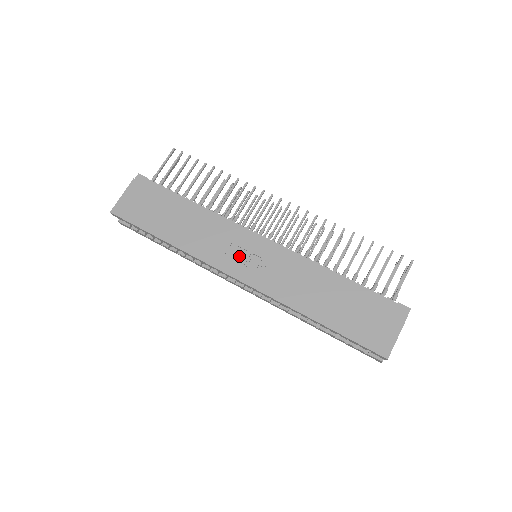
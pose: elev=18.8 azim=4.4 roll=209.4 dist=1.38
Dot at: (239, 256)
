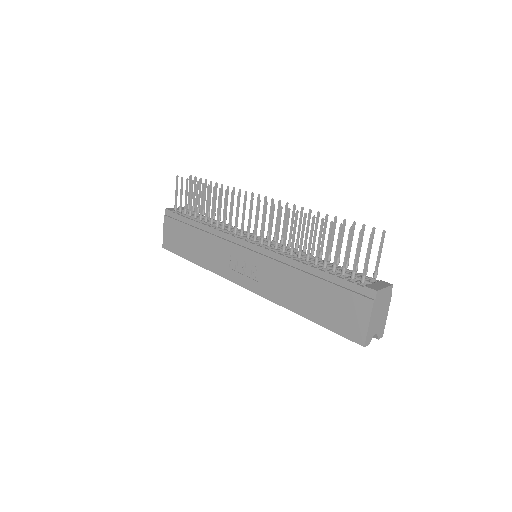
Dot at: (238, 265)
